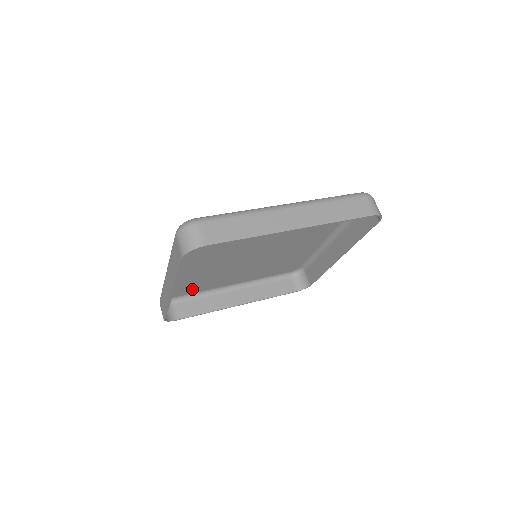
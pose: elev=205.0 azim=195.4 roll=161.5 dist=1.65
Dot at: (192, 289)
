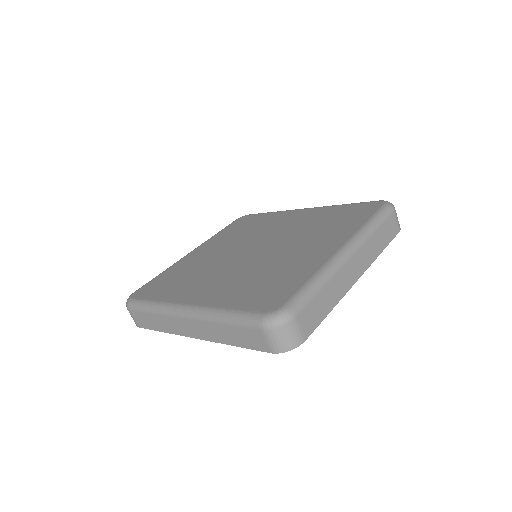
Dot at: occluded
